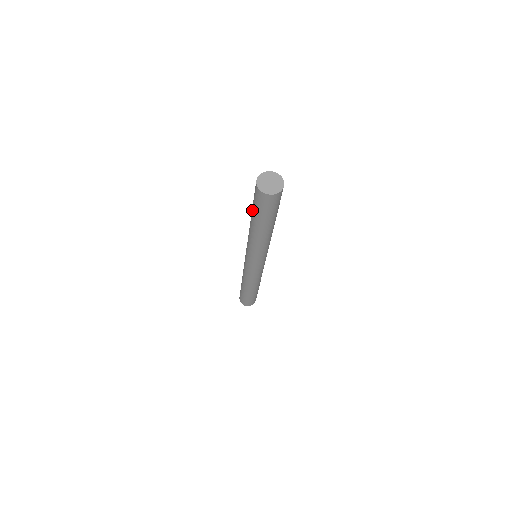
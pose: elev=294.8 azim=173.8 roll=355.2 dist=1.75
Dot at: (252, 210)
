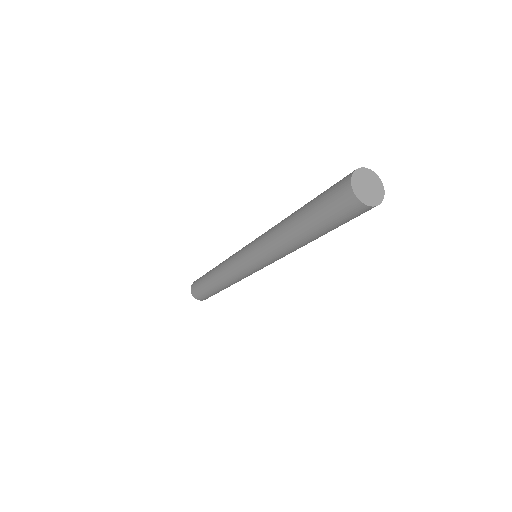
Dot at: (312, 200)
